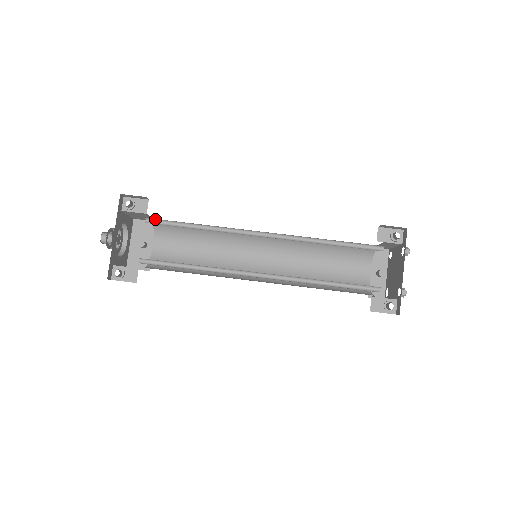
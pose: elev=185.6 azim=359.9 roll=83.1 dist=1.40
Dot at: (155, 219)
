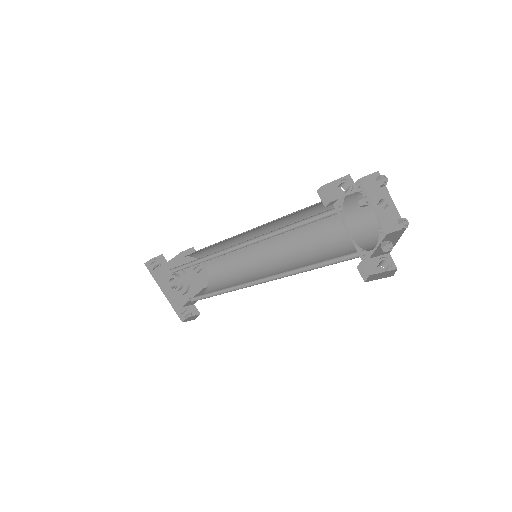
Dot at: (175, 267)
